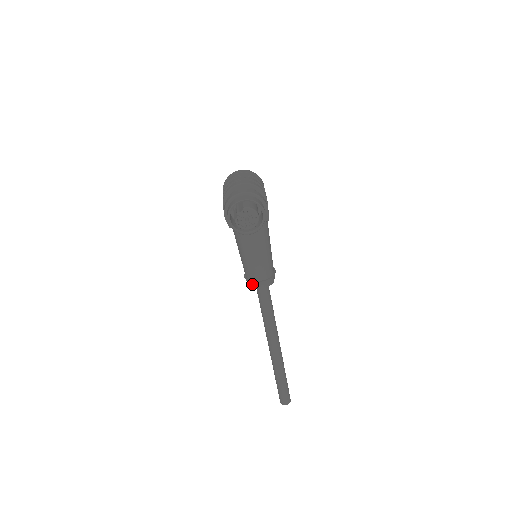
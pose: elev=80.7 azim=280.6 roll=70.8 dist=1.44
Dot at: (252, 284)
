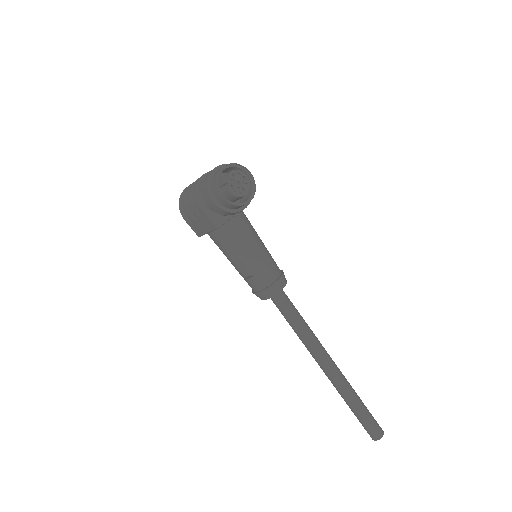
Dot at: (270, 290)
